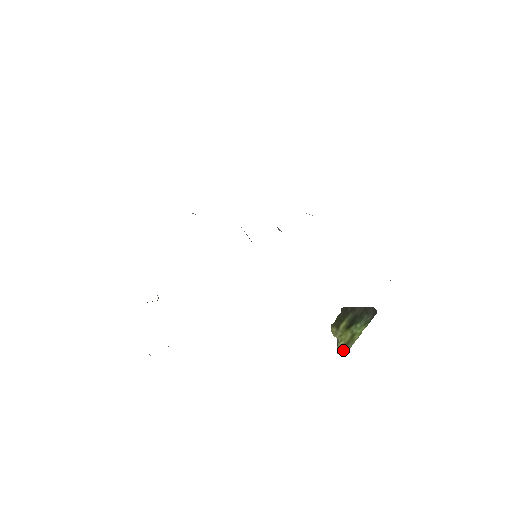
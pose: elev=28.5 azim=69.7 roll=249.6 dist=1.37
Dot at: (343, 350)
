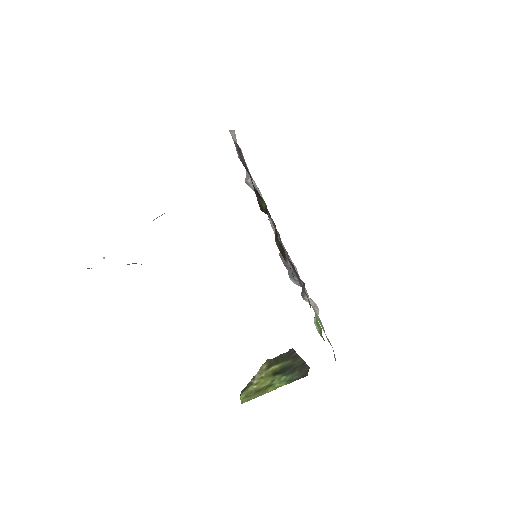
Dot at: (247, 396)
